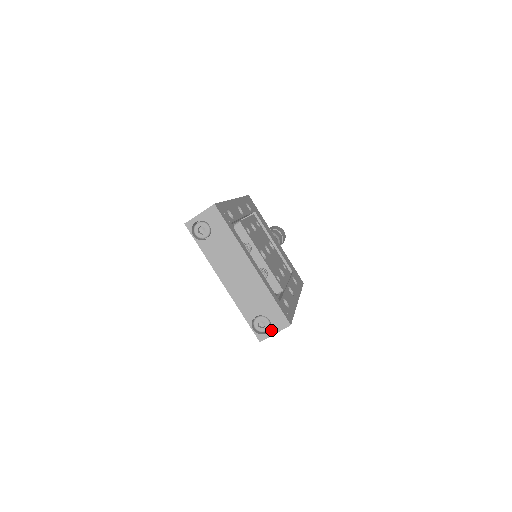
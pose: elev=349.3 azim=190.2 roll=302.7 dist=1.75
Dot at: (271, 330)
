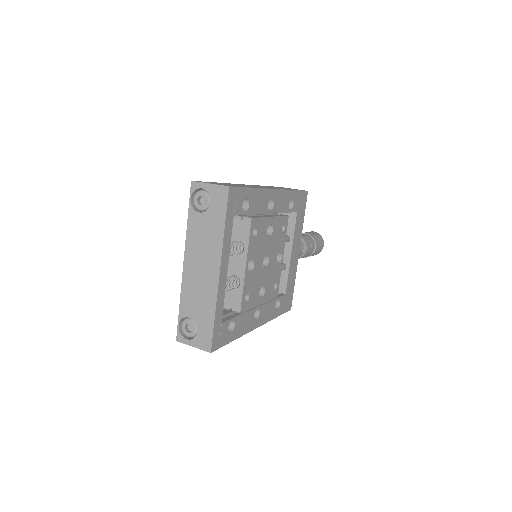
Dot at: (192, 340)
